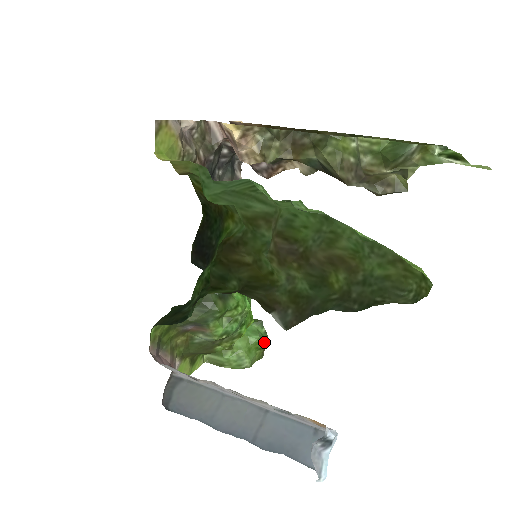
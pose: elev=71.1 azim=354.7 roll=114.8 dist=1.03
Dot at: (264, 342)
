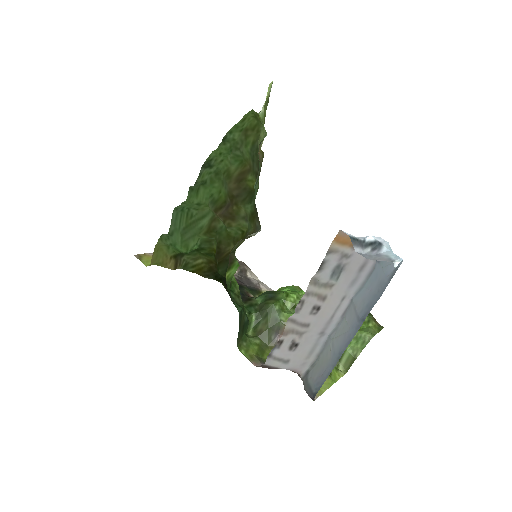
Dot at: occluded
